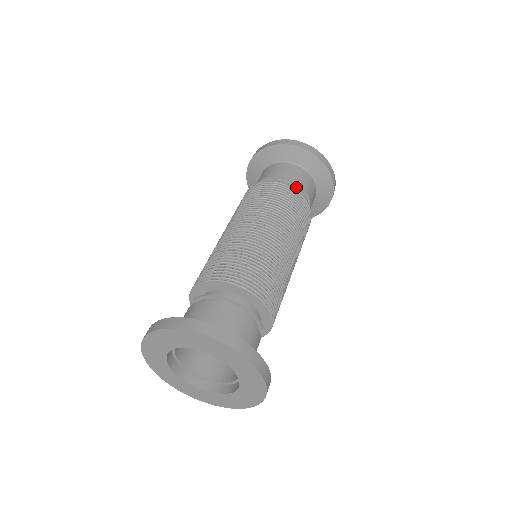
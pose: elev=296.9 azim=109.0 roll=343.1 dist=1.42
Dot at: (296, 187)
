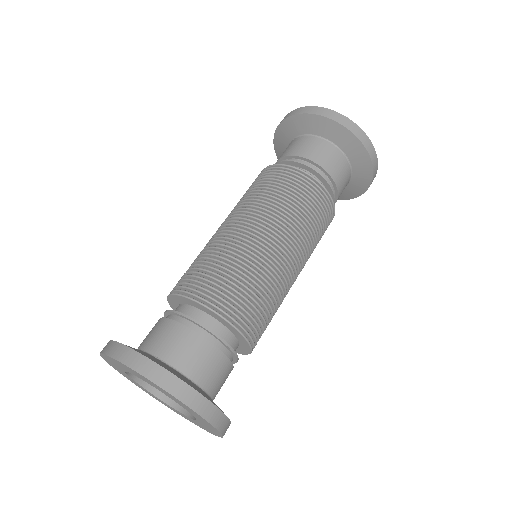
Dot at: (304, 164)
